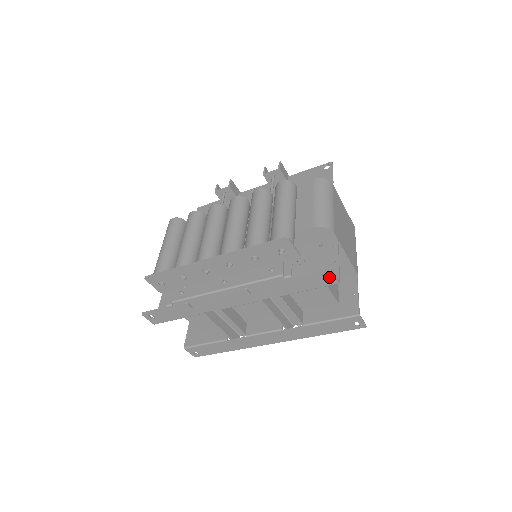
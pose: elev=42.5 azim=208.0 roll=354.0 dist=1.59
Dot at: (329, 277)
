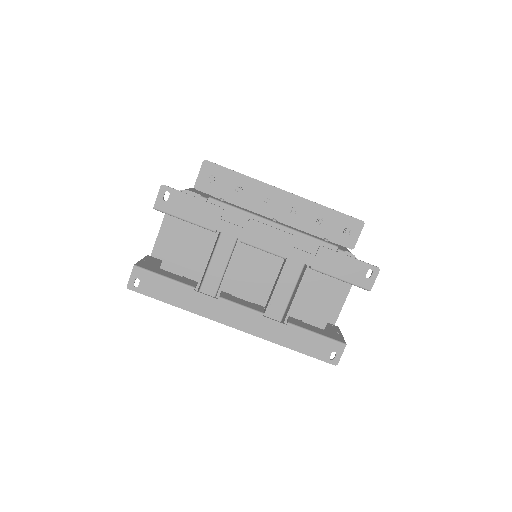
Dot at: (370, 277)
